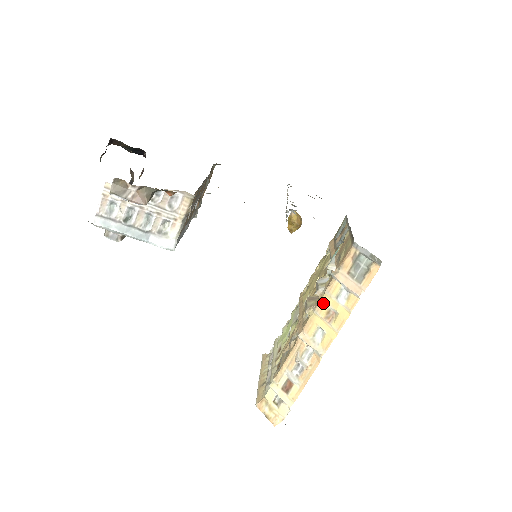
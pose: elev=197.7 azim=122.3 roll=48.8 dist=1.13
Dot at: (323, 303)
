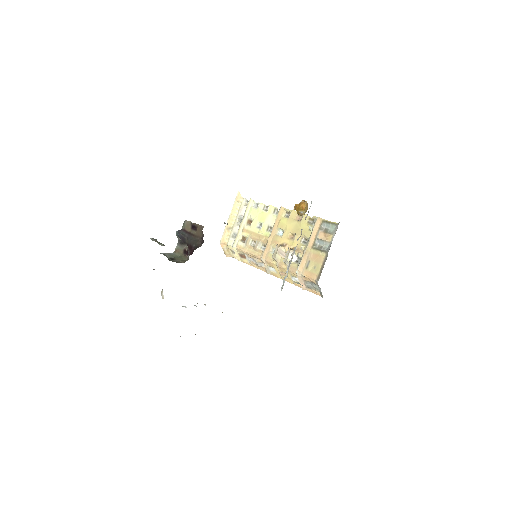
Dot at: (284, 269)
